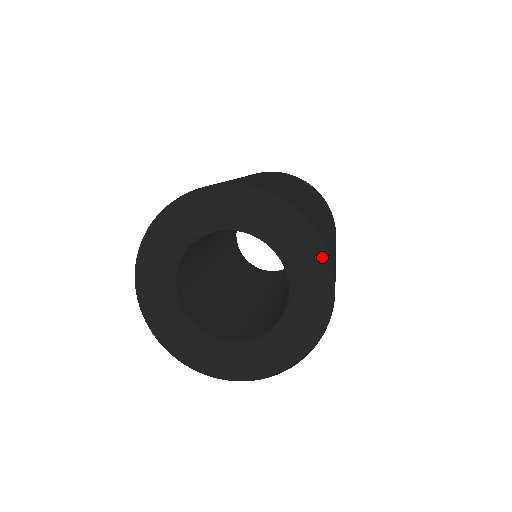
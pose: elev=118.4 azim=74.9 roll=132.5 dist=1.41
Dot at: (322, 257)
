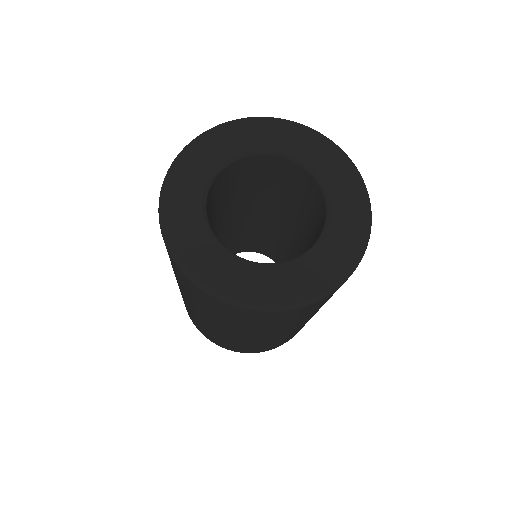
Dot at: (364, 194)
